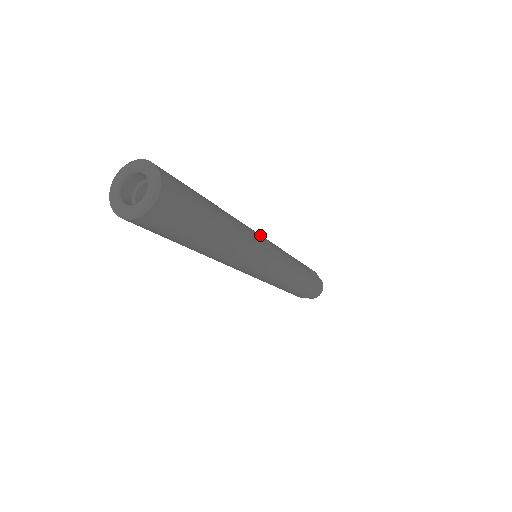
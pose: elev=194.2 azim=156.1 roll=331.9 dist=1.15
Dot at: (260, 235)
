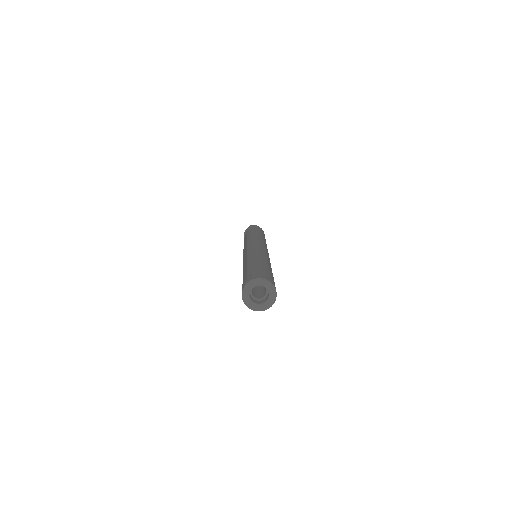
Dot at: occluded
